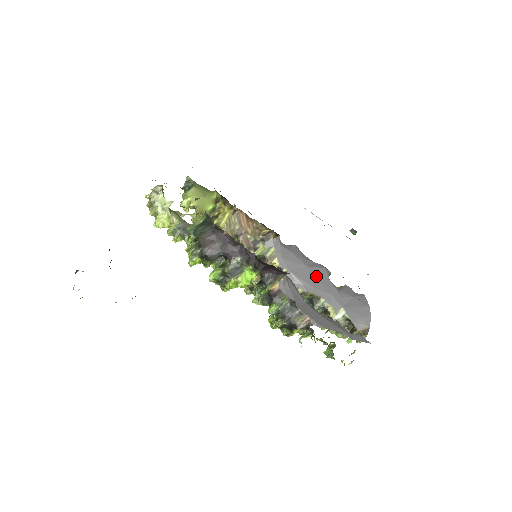
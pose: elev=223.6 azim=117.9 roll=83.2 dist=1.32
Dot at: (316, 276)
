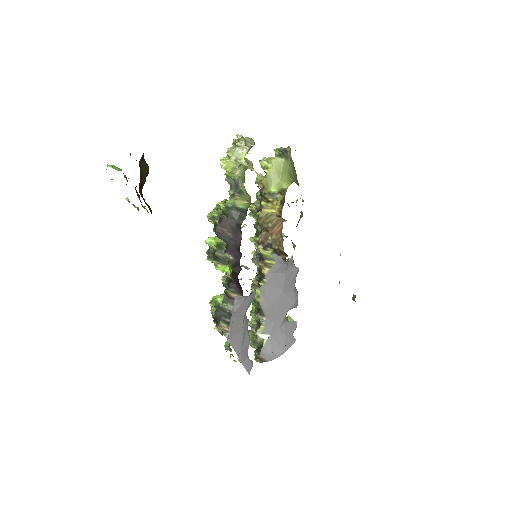
Dot at: (280, 303)
